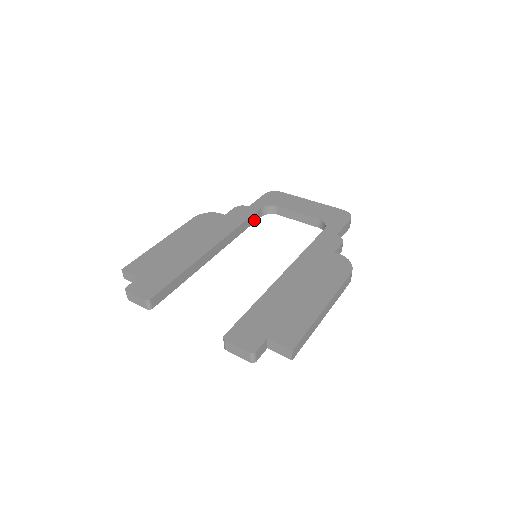
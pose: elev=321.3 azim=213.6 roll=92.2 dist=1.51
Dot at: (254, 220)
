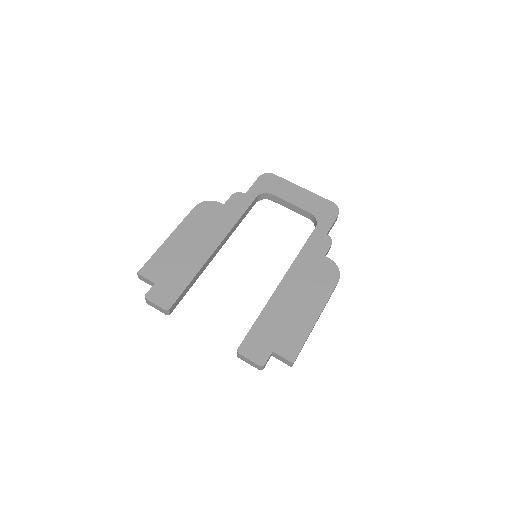
Dot at: (250, 208)
